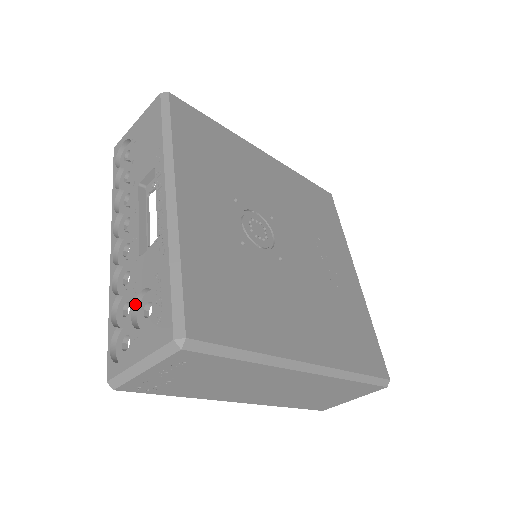
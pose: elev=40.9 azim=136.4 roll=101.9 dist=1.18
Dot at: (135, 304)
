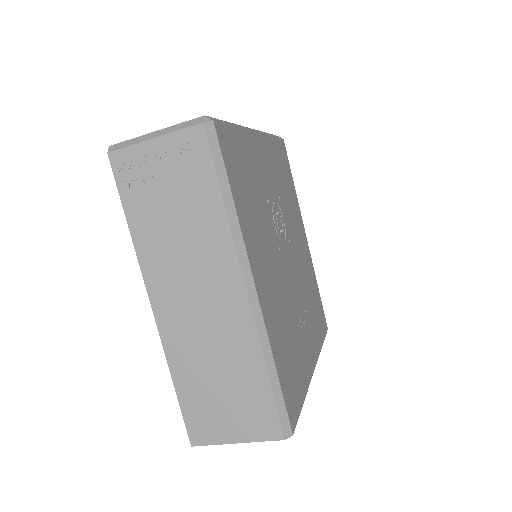
Dot at: occluded
